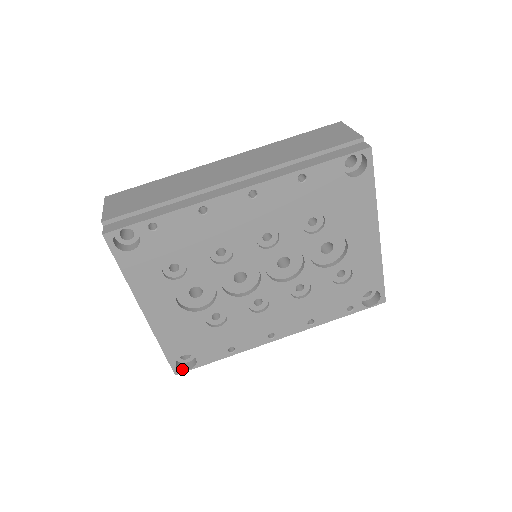
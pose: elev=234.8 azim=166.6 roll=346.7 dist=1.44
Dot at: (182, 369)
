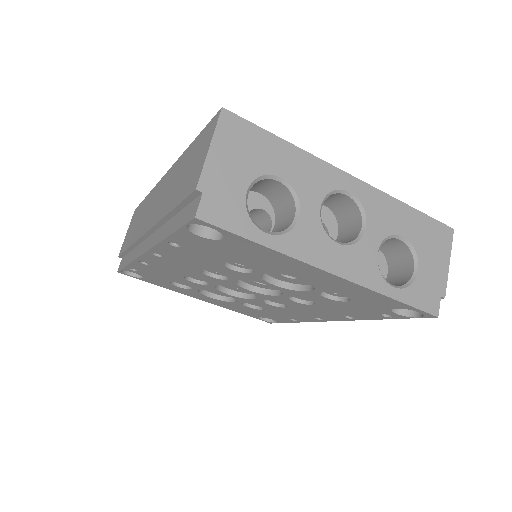
Dot at: (271, 321)
